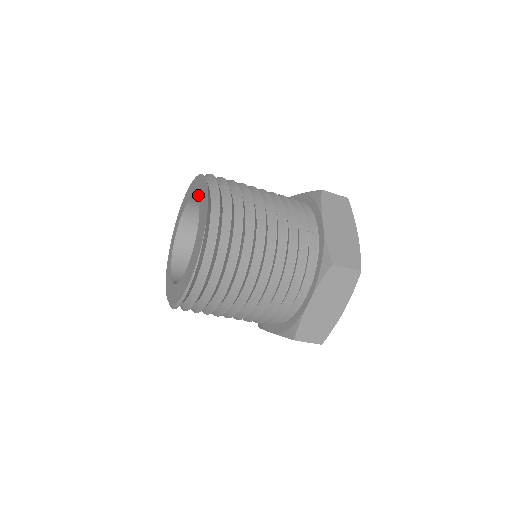
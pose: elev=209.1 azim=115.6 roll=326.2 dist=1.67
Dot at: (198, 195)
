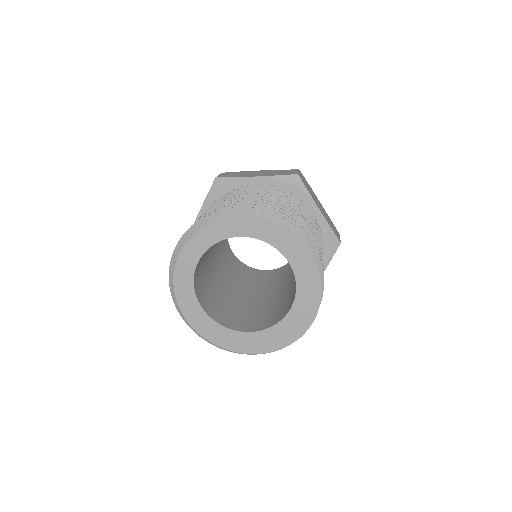
Dot at: (298, 283)
